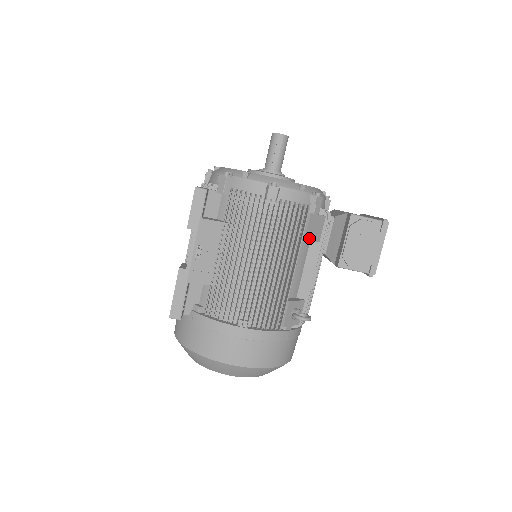
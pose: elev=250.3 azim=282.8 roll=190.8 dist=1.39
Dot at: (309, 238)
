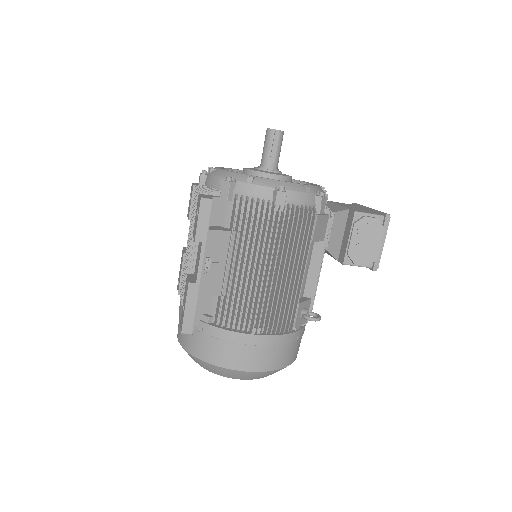
Dot at: (316, 239)
